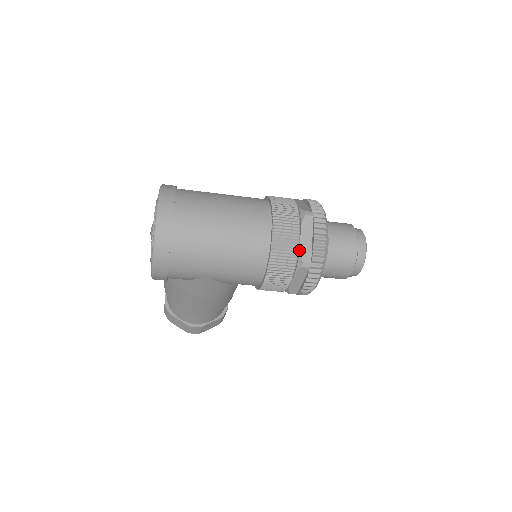
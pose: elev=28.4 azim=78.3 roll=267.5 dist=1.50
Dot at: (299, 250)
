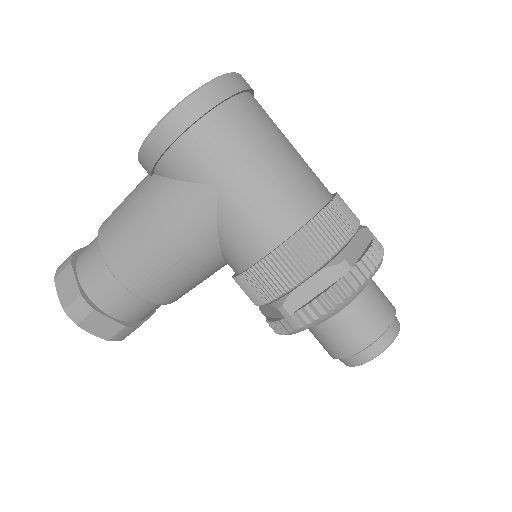
Dot at: (346, 245)
